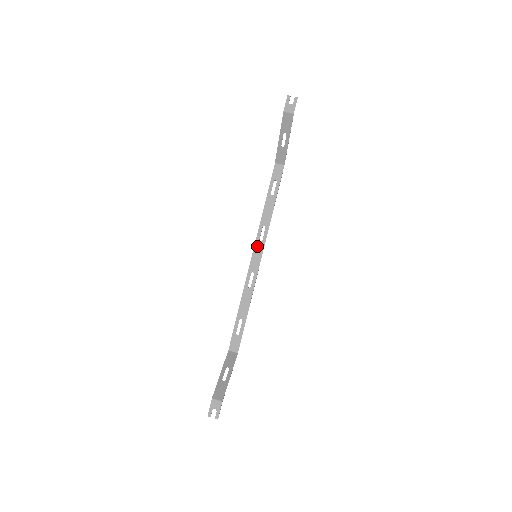
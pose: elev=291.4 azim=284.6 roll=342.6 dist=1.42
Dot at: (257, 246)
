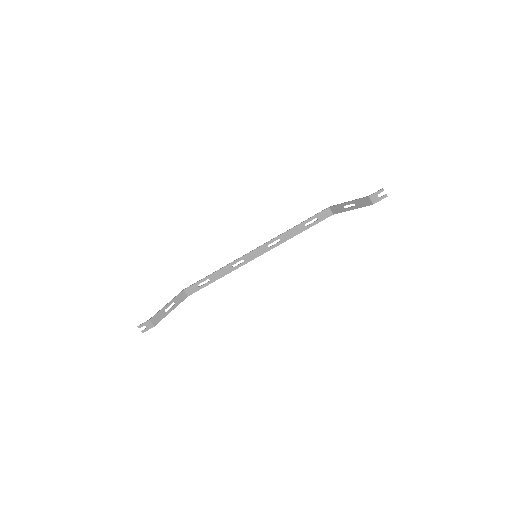
Dot at: (263, 247)
